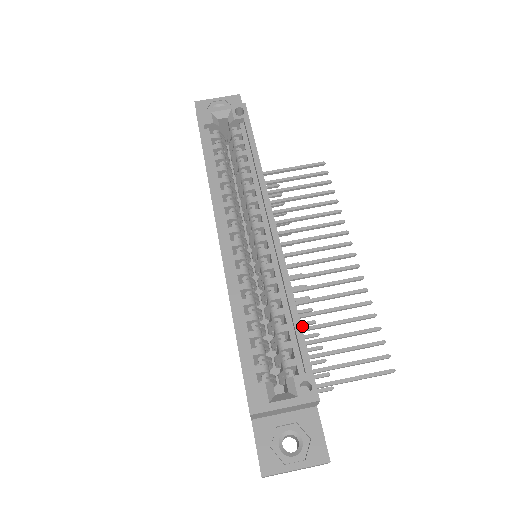
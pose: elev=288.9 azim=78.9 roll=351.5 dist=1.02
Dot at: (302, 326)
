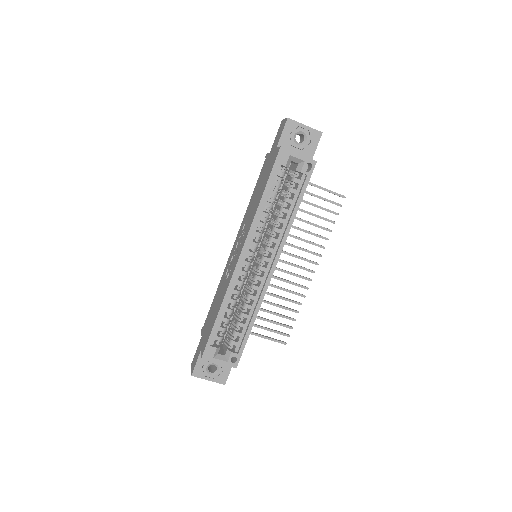
Dot at: occluded
